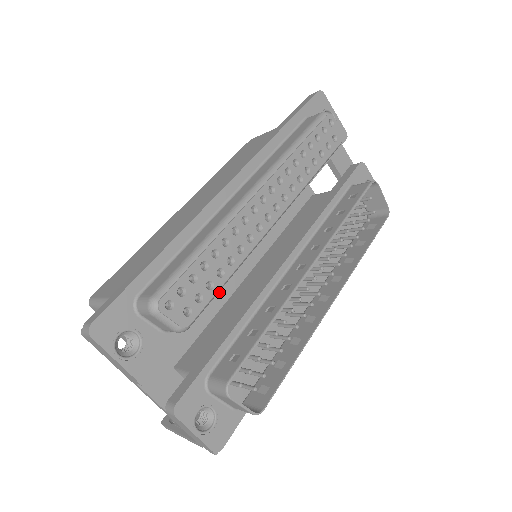
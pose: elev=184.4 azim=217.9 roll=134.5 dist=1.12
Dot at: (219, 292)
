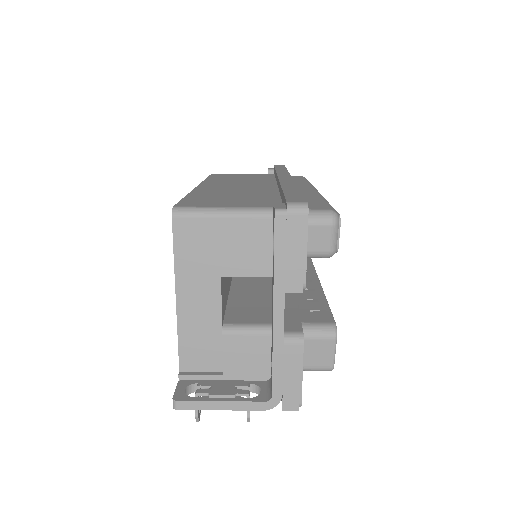
Dot at: occluded
